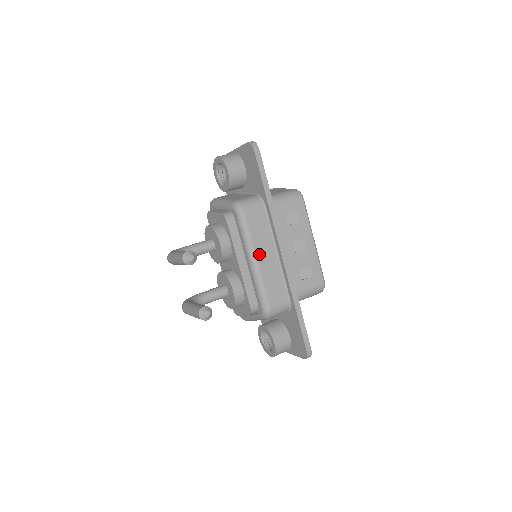
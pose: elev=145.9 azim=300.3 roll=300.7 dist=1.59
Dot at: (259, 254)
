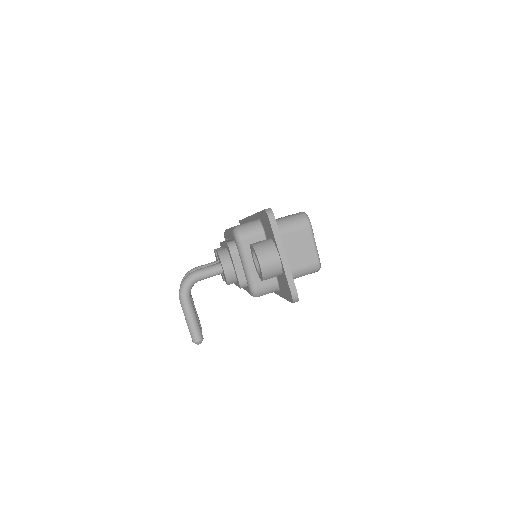
Dot at: occluded
